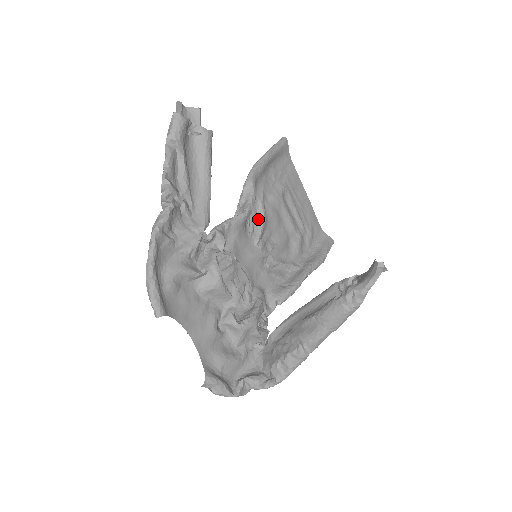
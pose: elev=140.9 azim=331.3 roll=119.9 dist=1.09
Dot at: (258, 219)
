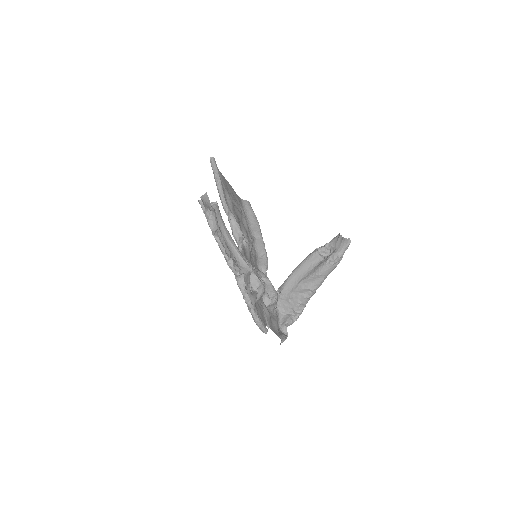
Dot at: occluded
